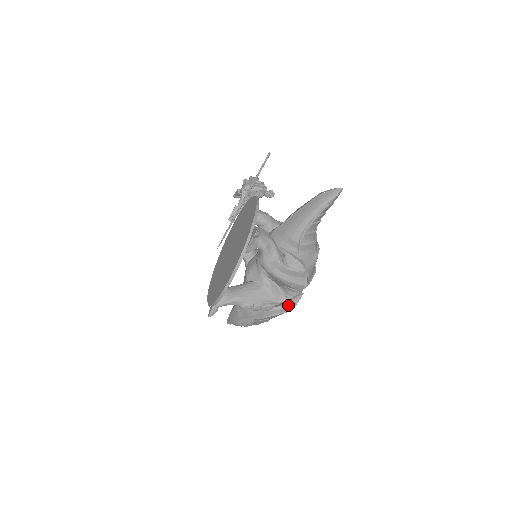
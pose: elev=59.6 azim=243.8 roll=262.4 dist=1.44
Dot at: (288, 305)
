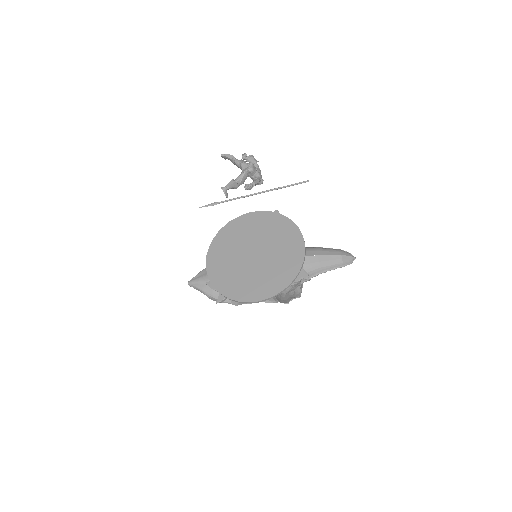
Dot at: occluded
